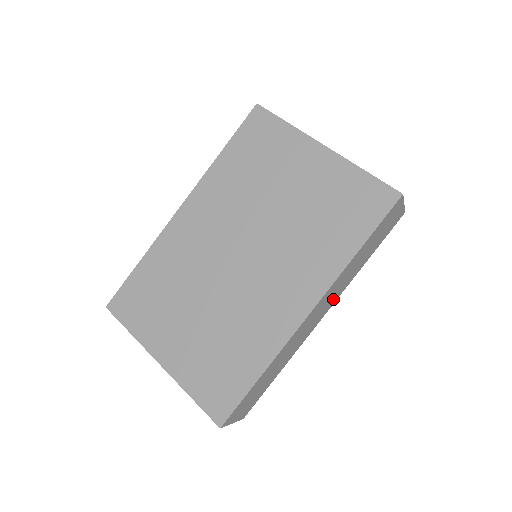
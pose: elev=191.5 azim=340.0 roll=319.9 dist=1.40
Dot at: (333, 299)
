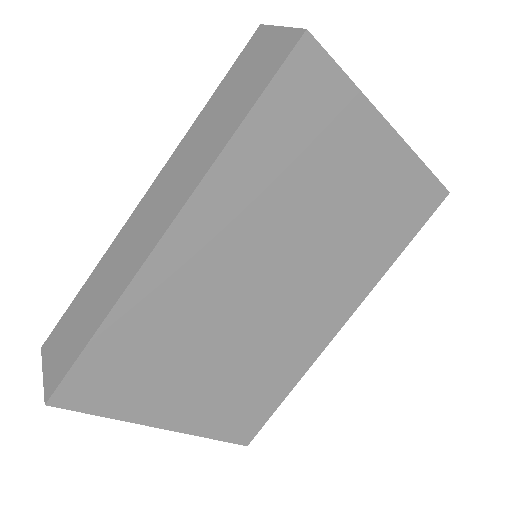
Dot at: occluded
